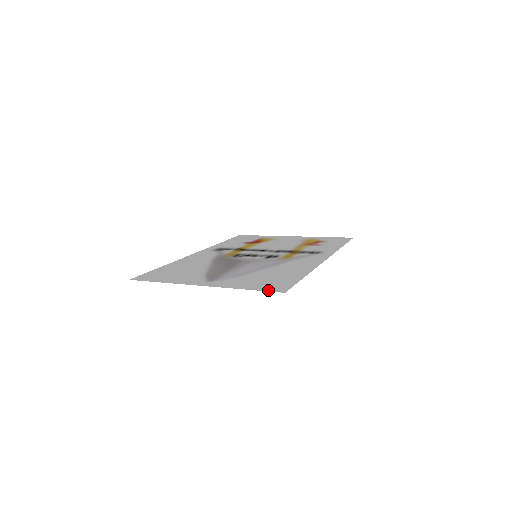
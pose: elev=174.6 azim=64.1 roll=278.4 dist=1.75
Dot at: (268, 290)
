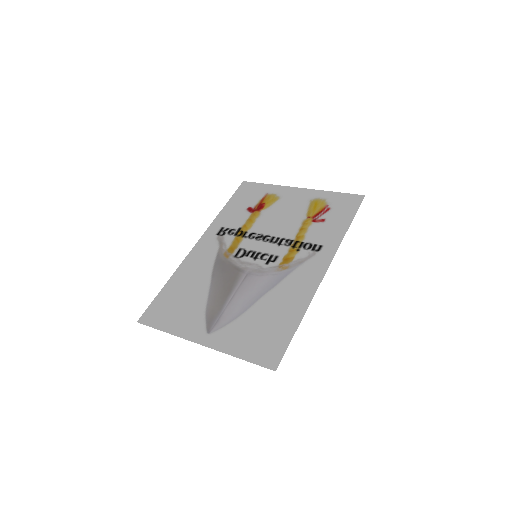
Dot at: (260, 363)
